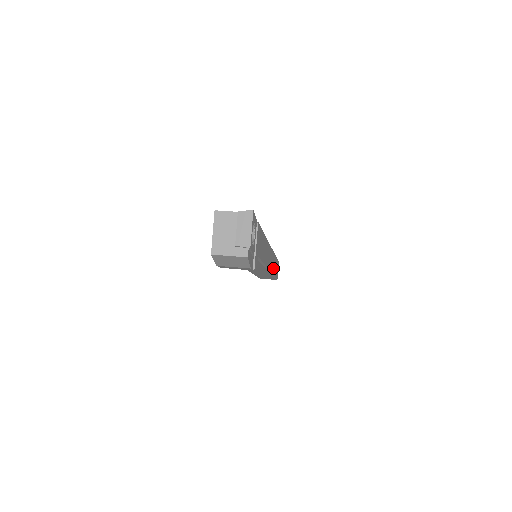
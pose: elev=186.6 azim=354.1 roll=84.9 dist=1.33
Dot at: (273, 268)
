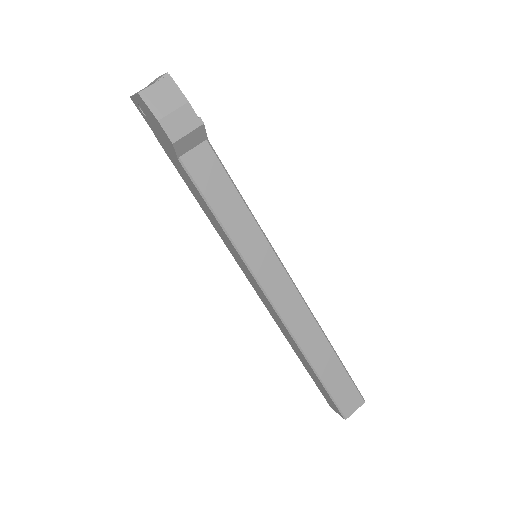
Dot at: occluded
